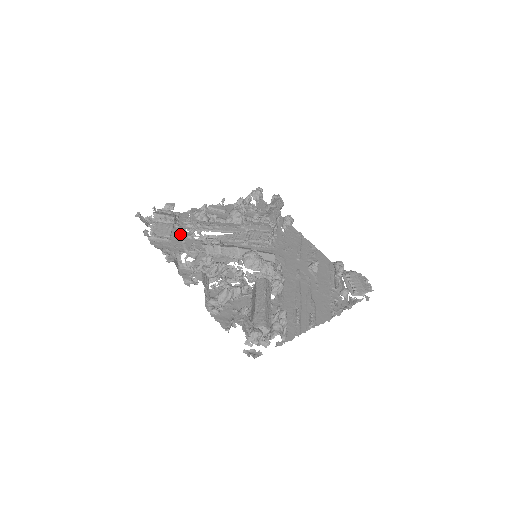
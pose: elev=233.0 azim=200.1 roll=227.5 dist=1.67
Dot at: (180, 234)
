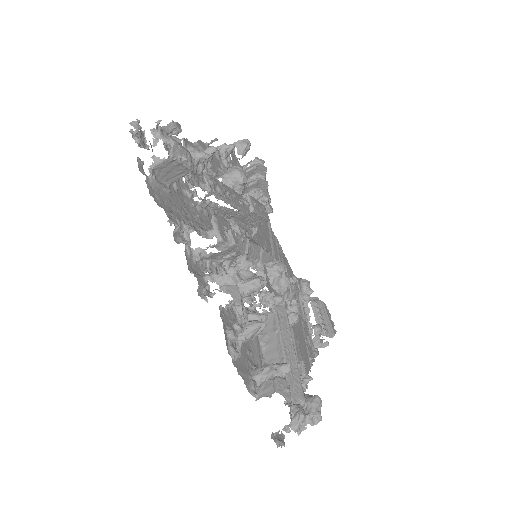
Dot at: (177, 184)
